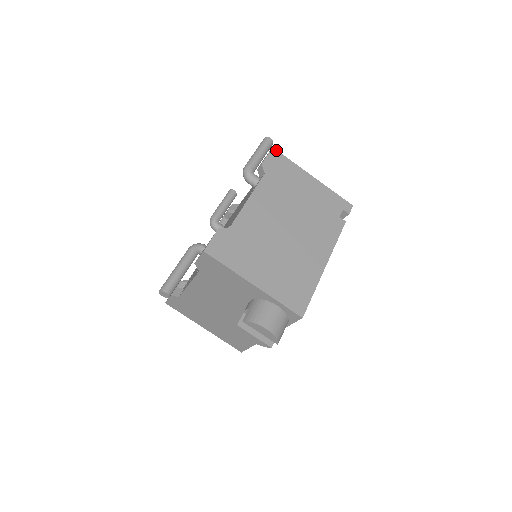
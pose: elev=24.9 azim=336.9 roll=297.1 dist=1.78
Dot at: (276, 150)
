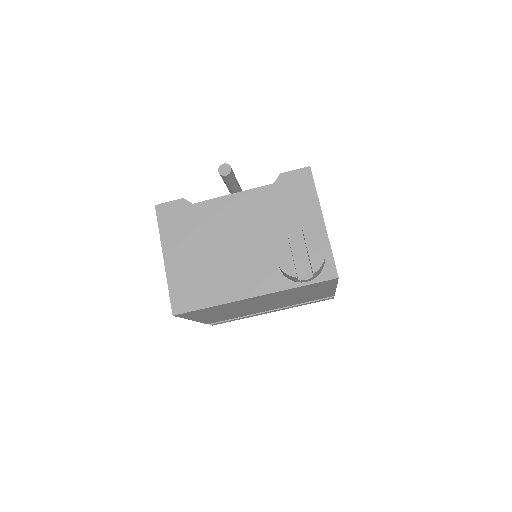
Dot at: occluded
